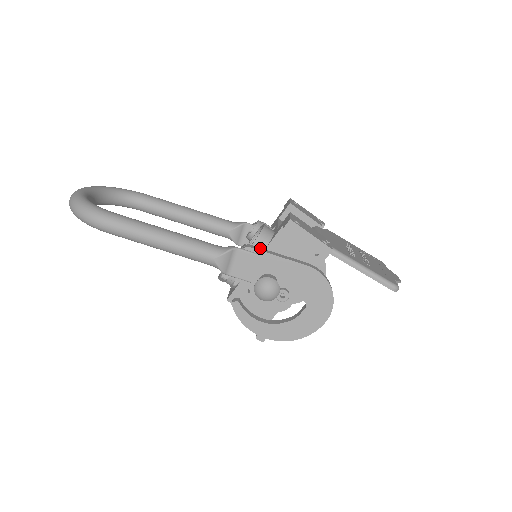
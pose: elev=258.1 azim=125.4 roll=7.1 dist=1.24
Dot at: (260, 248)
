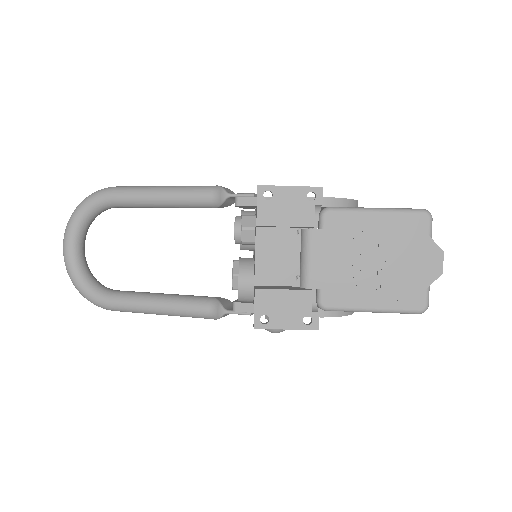
Dot at: (247, 305)
